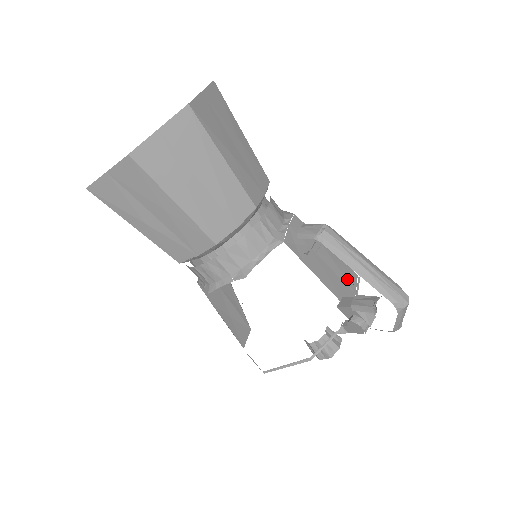
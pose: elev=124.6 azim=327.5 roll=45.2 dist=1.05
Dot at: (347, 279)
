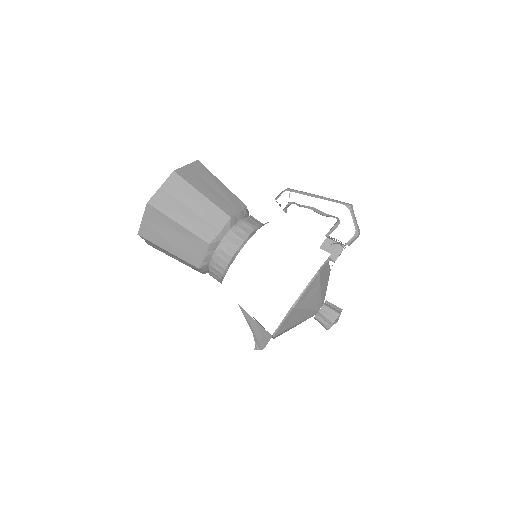
Dot at: occluded
